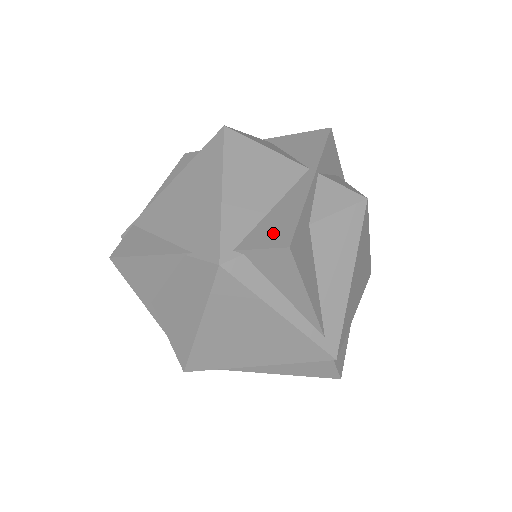
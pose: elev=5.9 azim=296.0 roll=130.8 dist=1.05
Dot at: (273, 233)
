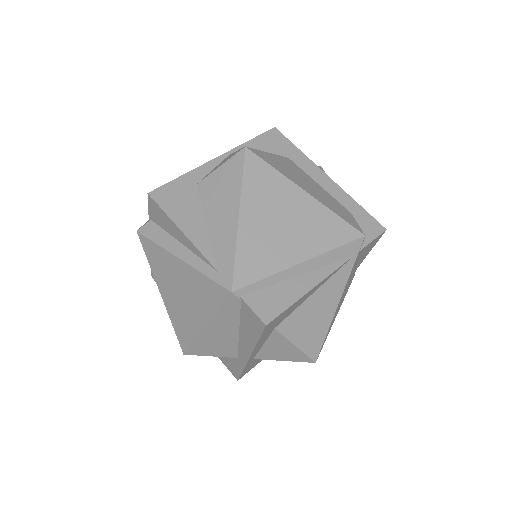
Dot at: occluded
